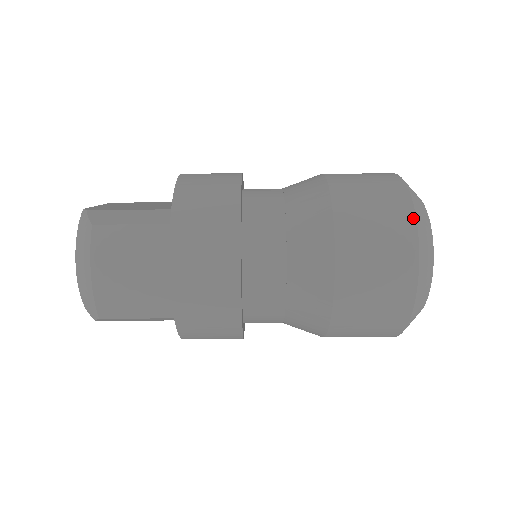
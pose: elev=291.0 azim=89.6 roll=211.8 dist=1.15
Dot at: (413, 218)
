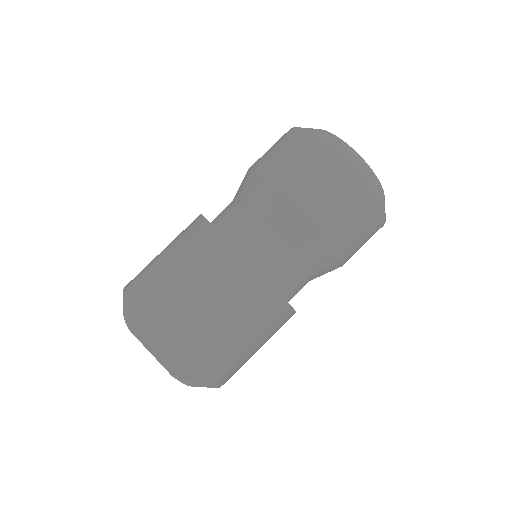
Dot at: (383, 213)
